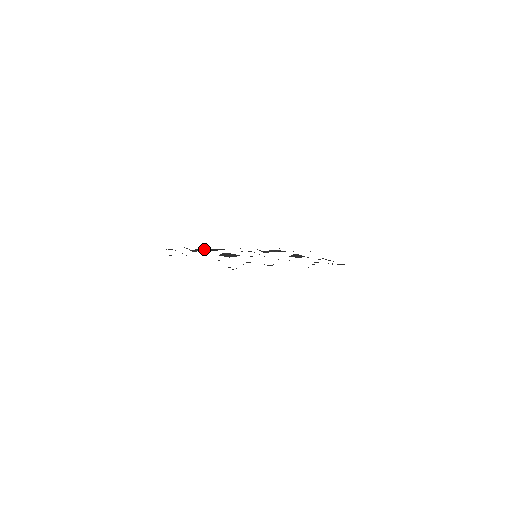
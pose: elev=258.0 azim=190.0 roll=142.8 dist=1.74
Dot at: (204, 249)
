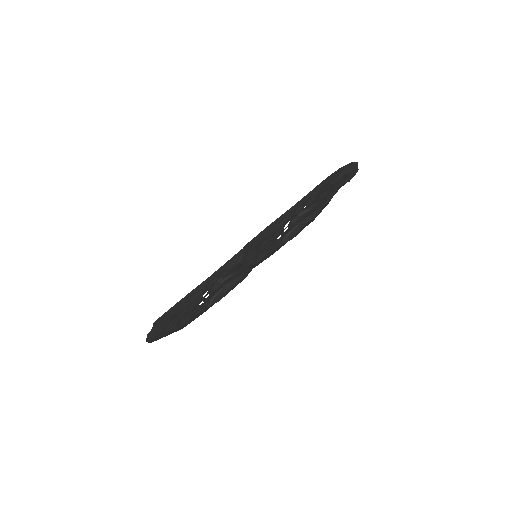
Dot at: (216, 294)
